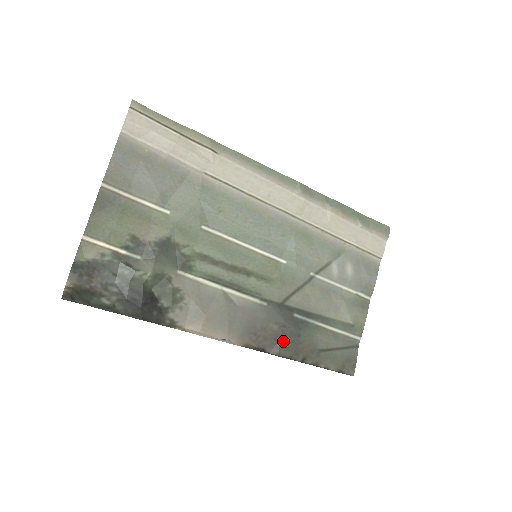
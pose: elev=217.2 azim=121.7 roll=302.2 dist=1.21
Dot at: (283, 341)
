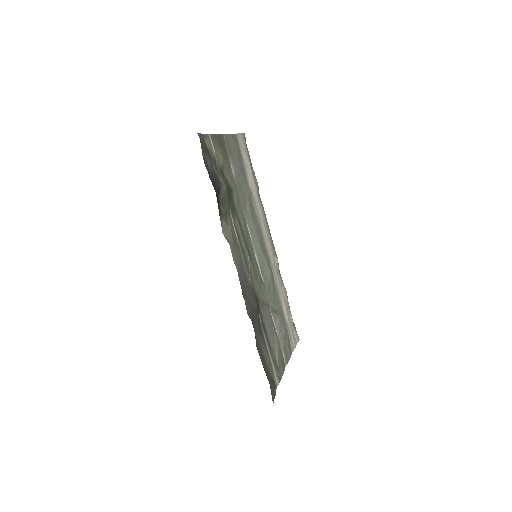
Dot at: (254, 317)
